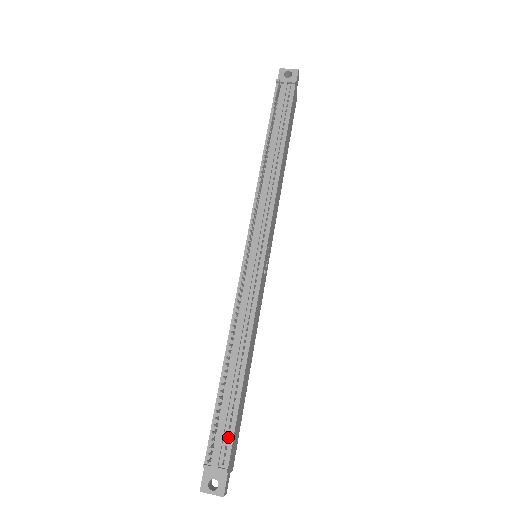
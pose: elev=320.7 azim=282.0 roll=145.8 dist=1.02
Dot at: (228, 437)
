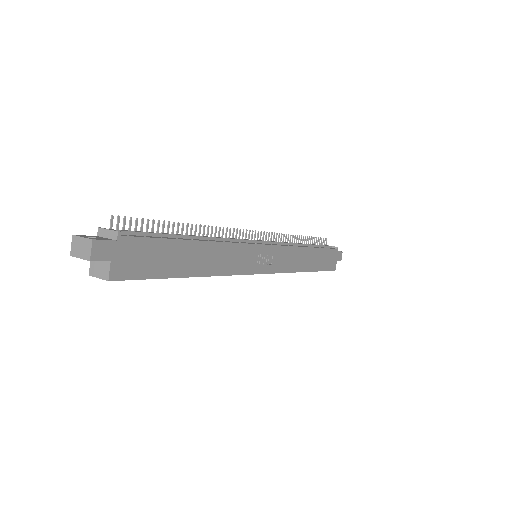
Dot at: (143, 236)
